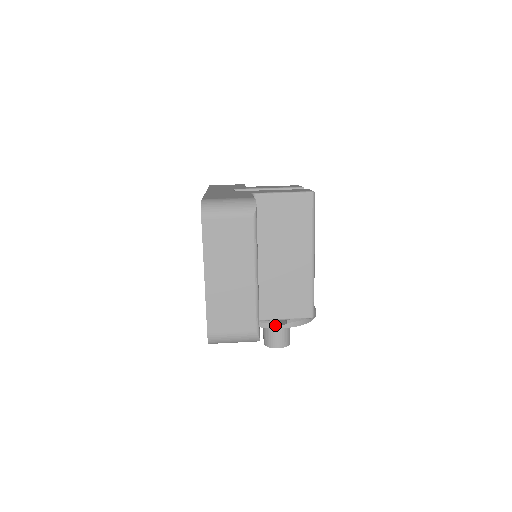
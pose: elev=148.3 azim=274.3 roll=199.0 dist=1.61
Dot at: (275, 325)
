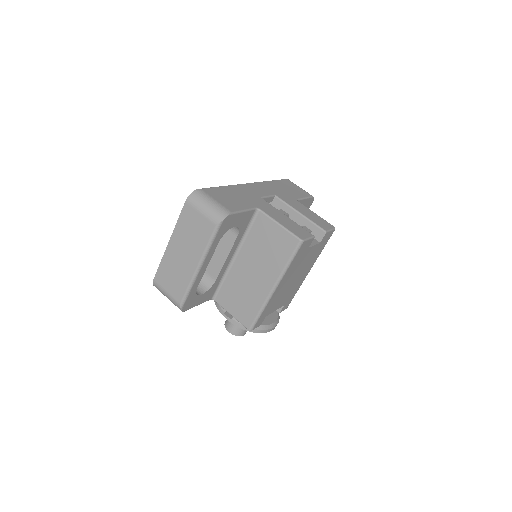
Dot at: (224, 313)
